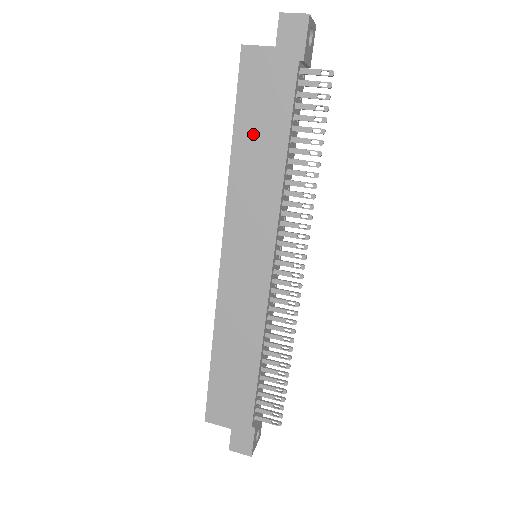
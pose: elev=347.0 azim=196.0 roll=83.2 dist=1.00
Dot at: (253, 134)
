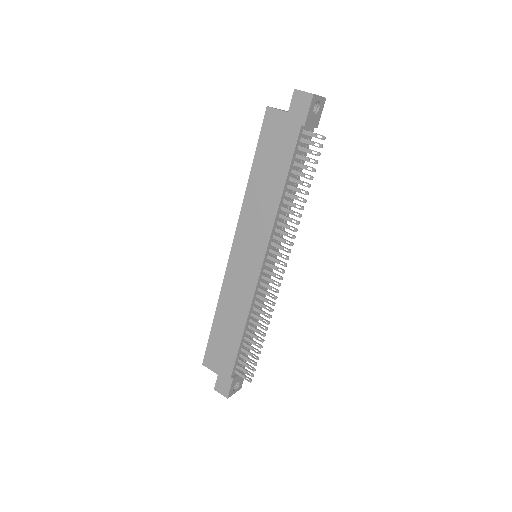
Dot at: (264, 170)
